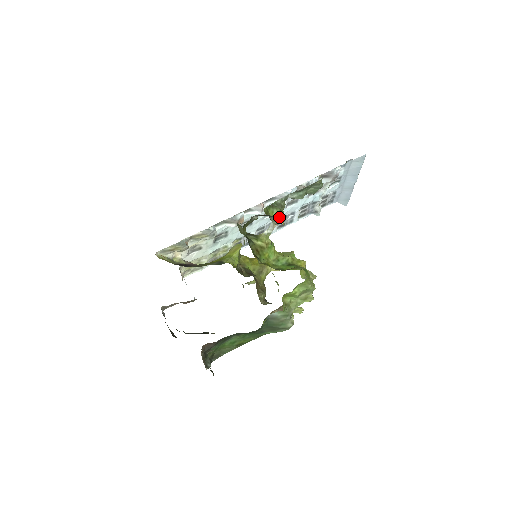
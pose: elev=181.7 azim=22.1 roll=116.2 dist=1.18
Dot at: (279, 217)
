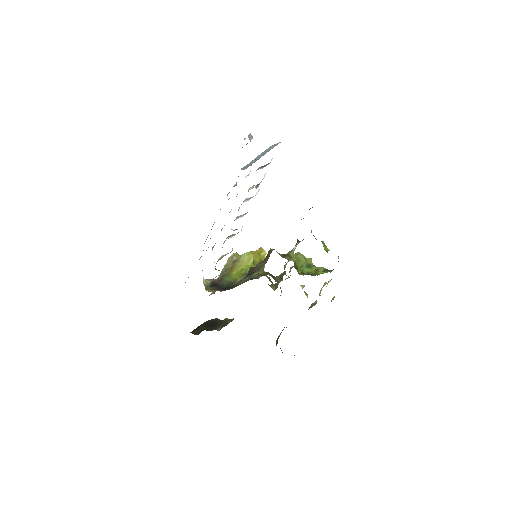
Dot at: (327, 249)
